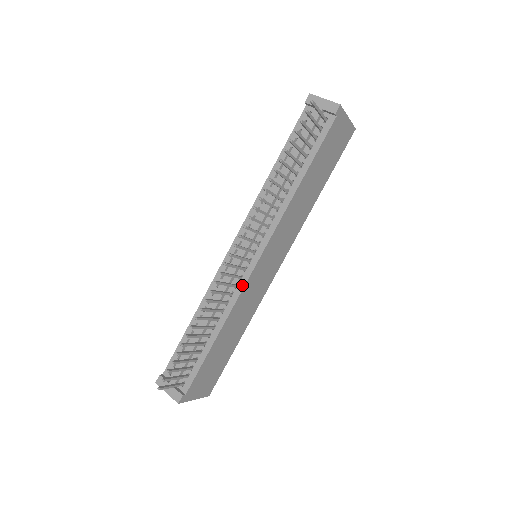
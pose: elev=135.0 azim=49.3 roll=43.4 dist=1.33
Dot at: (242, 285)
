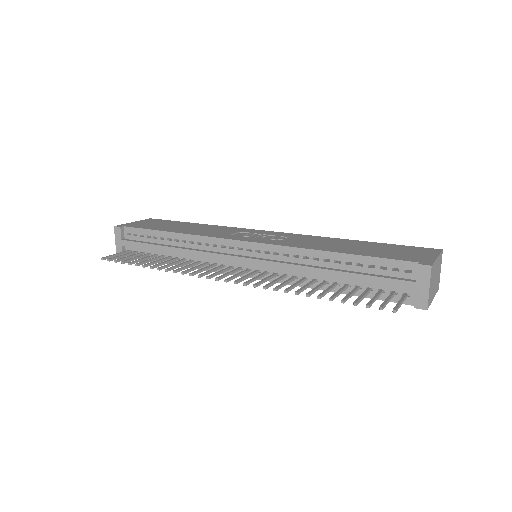
Dot at: (219, 270)
